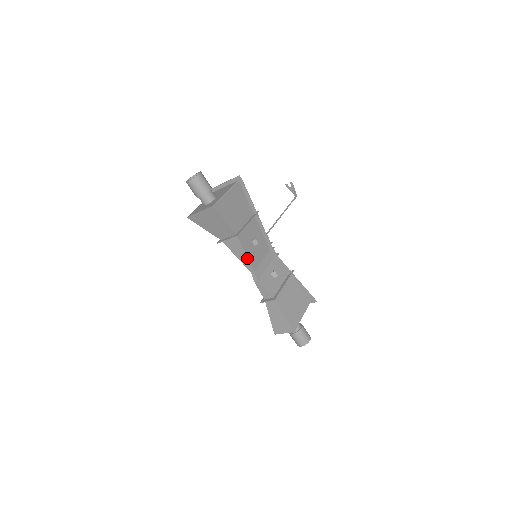
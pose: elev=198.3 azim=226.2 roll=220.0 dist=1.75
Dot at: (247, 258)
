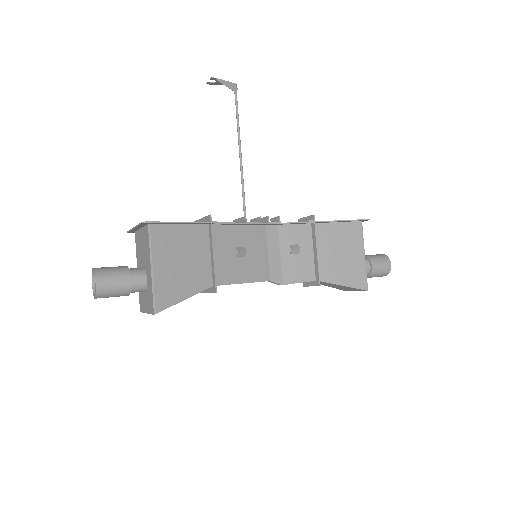
Dot at: occluded
